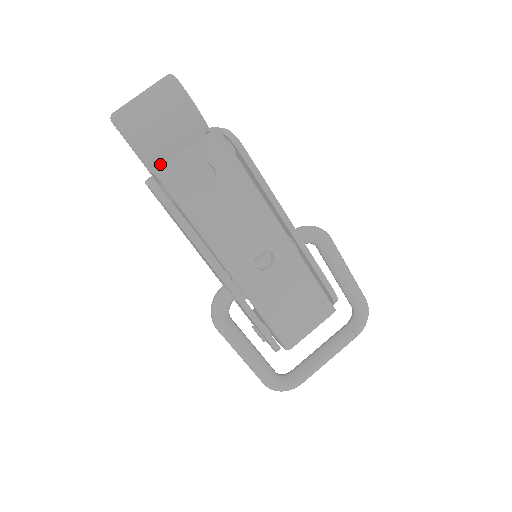
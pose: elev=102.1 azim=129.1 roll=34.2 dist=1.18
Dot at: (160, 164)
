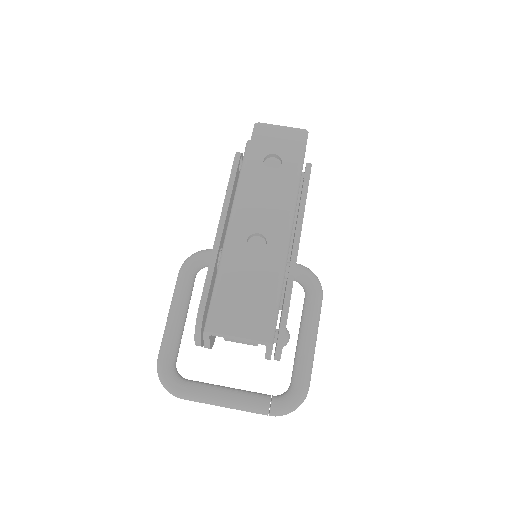
Dot at: occluded
